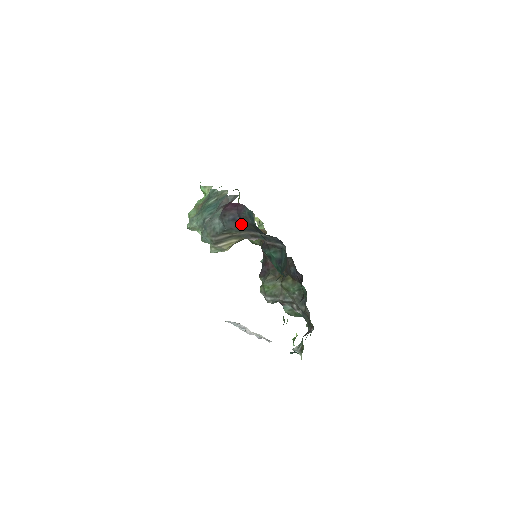
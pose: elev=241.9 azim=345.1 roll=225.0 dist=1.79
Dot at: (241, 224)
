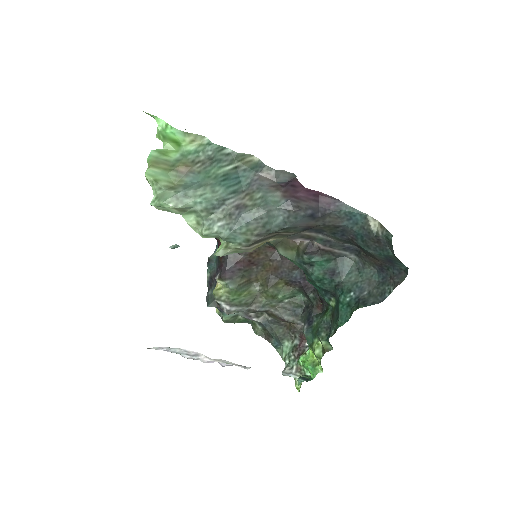
Dot at: (316, 223)
